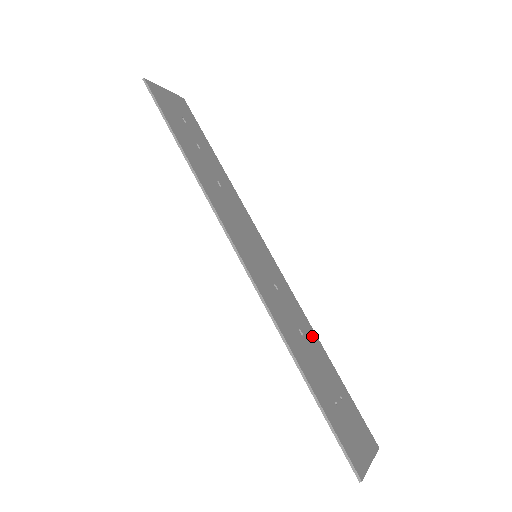
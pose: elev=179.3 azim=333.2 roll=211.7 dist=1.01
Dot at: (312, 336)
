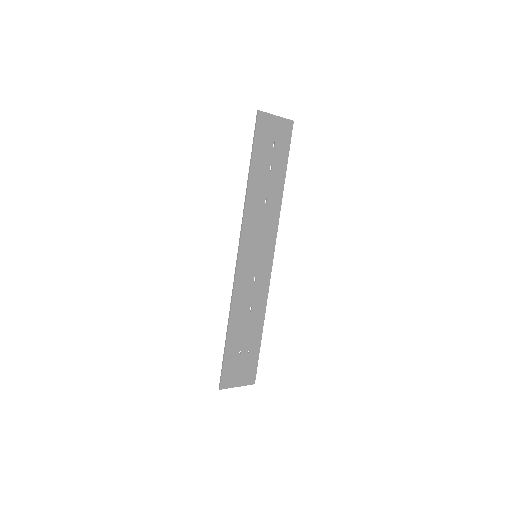
Dot at: (260, 314)
